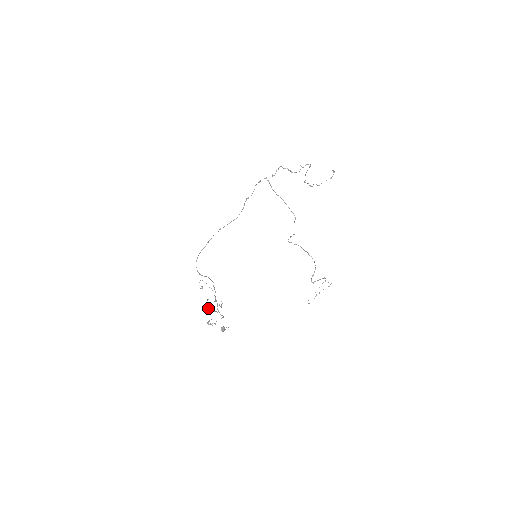
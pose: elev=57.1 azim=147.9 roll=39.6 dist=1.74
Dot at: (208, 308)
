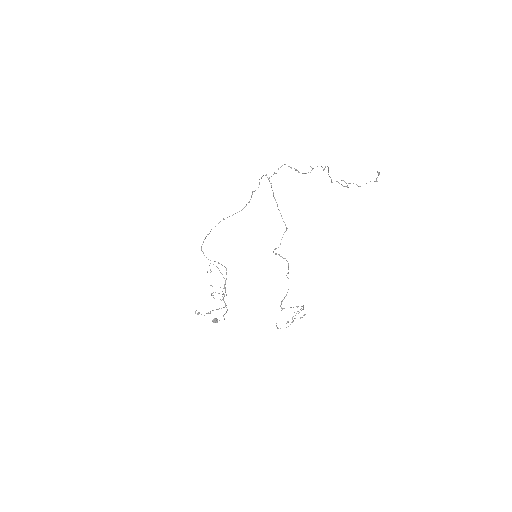
Dot at: occluded
